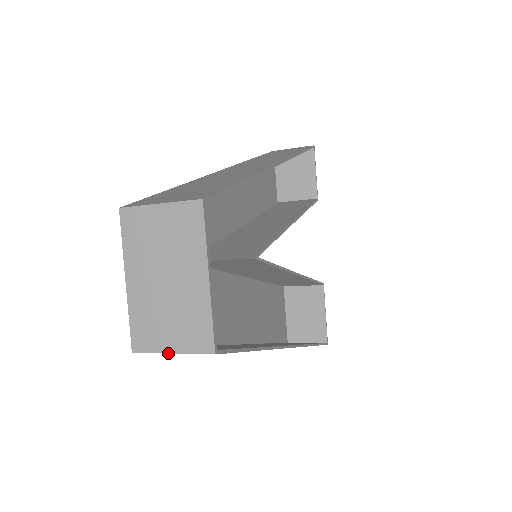
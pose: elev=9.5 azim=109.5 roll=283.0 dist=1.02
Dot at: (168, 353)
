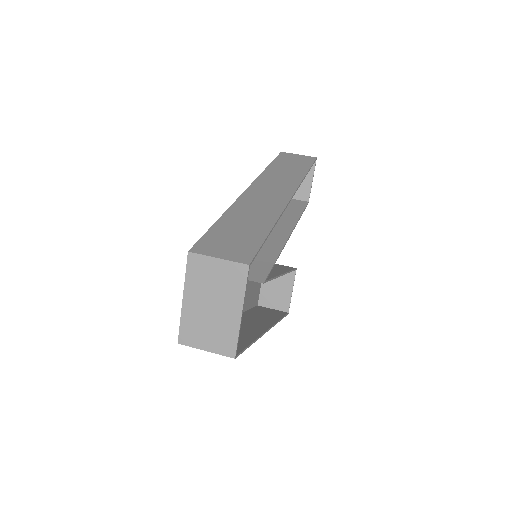
Dot at: occluded
